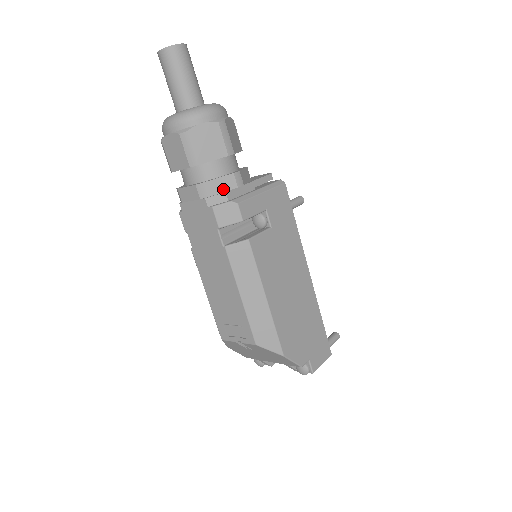
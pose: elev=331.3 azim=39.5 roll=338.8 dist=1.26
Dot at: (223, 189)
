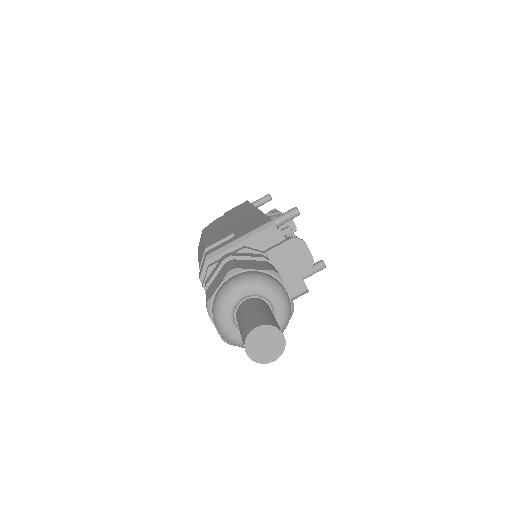
Dot at: occluded
